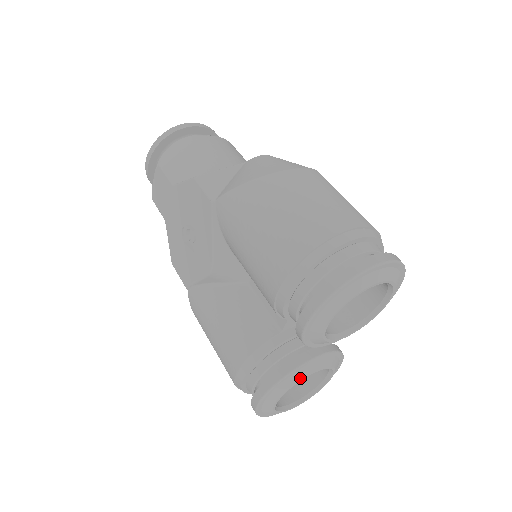
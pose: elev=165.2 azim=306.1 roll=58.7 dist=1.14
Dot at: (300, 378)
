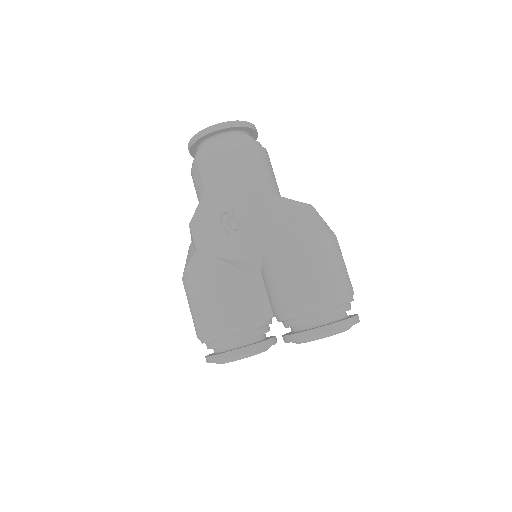
Dot at: (258, 353)
